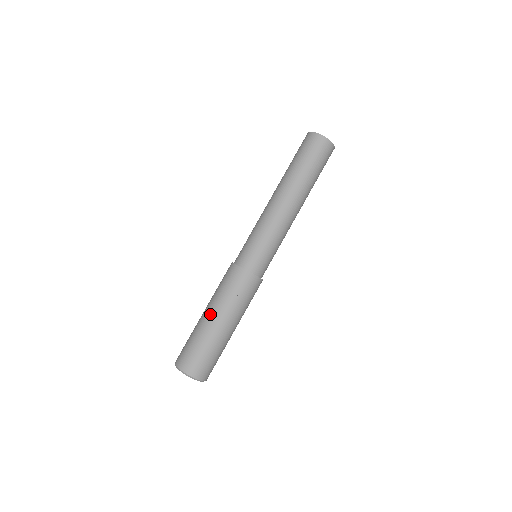
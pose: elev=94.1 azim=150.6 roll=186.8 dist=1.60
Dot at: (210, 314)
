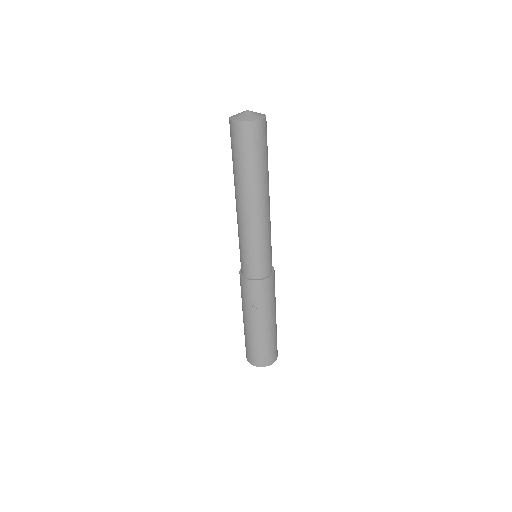
Dot at: (245, 320)
